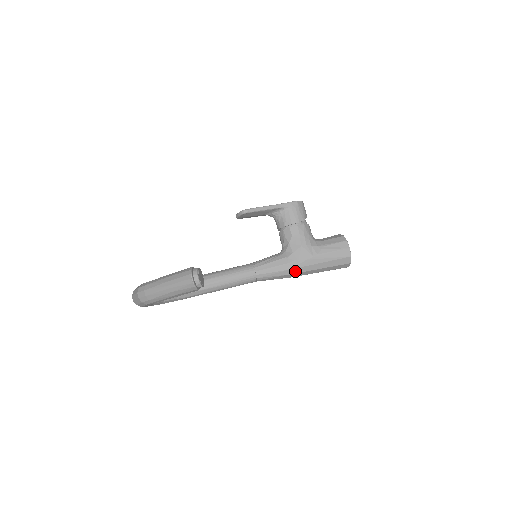
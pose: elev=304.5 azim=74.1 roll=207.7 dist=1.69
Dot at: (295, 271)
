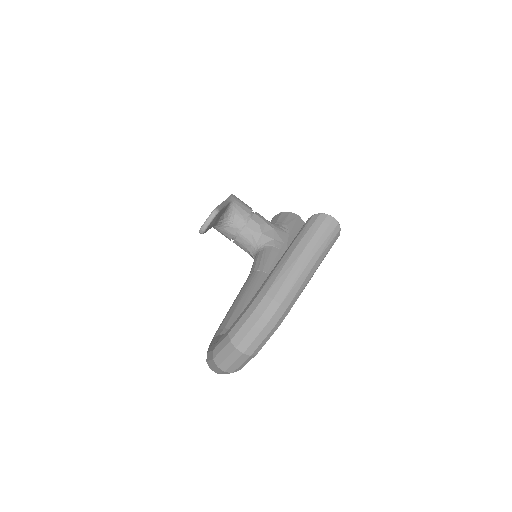
Dot at: occluded
